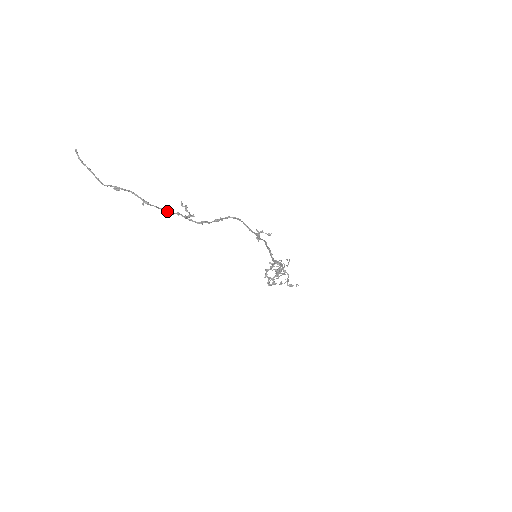
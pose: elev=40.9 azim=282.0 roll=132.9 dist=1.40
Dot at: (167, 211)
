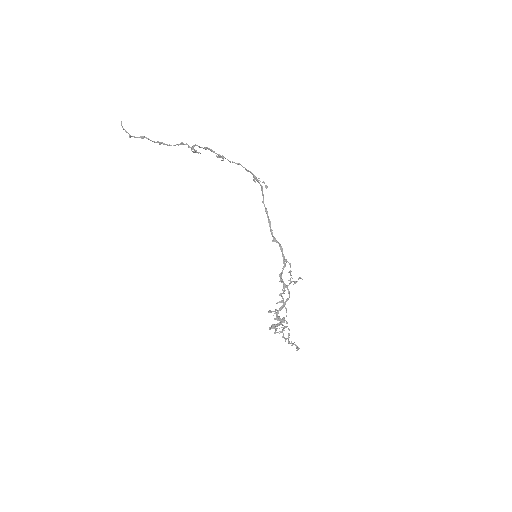
Dot at: (178, 144)
